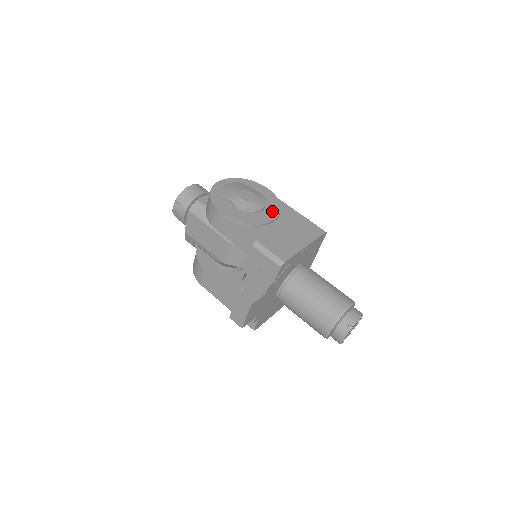
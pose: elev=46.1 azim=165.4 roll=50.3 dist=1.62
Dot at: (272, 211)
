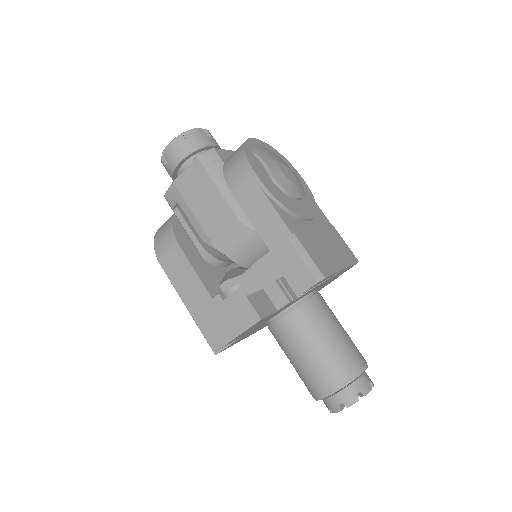
Dot at: (309, 207)
